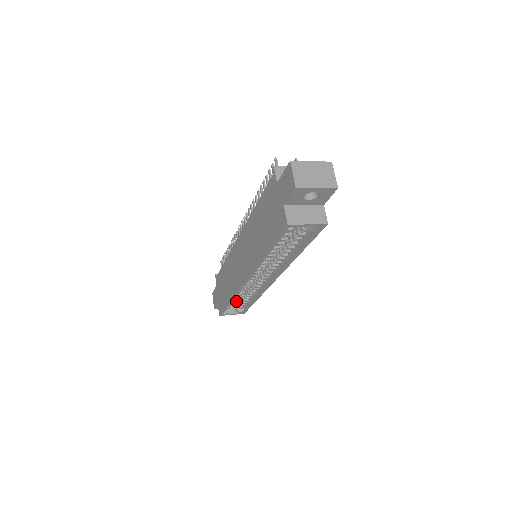
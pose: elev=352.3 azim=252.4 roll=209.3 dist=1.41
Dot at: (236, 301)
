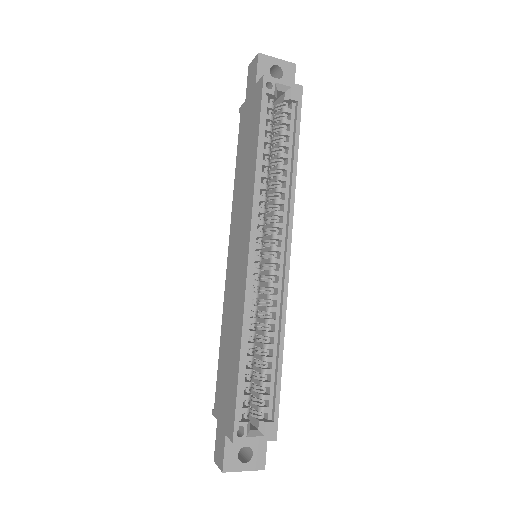
Dot at: (254, 403)
